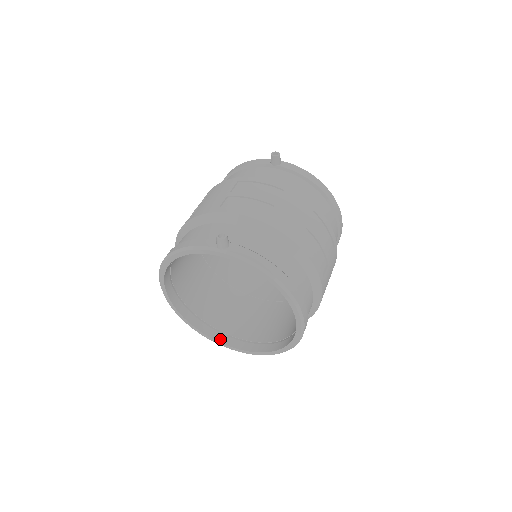
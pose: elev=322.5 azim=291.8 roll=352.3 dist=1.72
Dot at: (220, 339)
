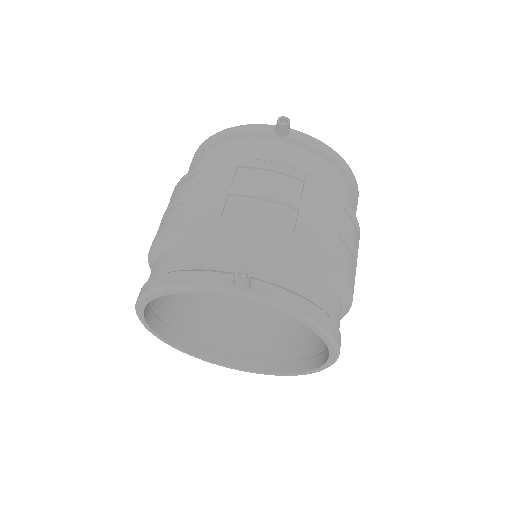
Dot at: (213, 357)
